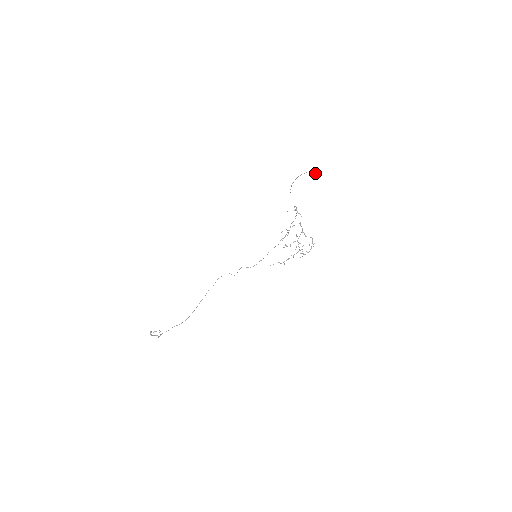
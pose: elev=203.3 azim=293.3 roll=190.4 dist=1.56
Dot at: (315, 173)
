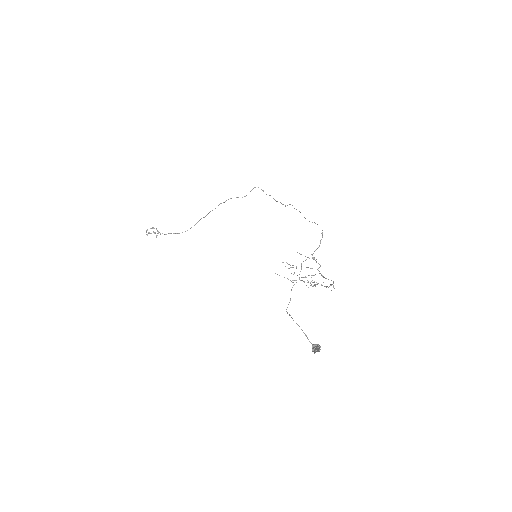
Dot at: (318, 348)
